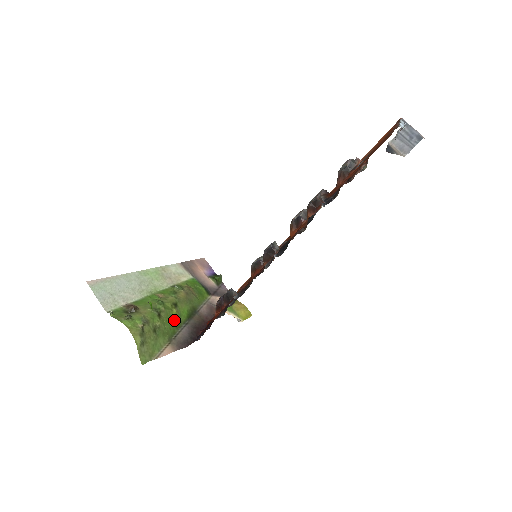
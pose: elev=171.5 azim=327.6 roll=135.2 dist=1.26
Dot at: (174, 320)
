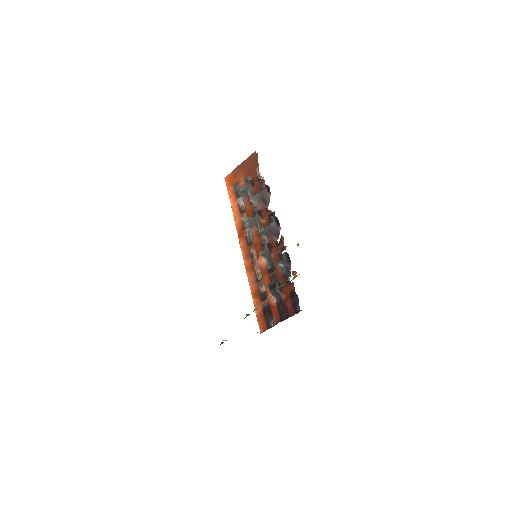
Dot at: occluded
